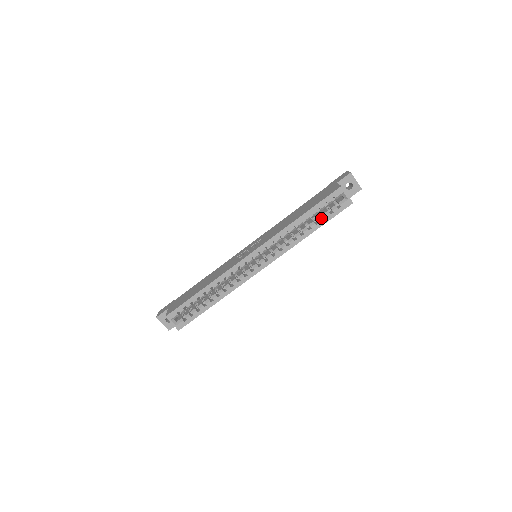
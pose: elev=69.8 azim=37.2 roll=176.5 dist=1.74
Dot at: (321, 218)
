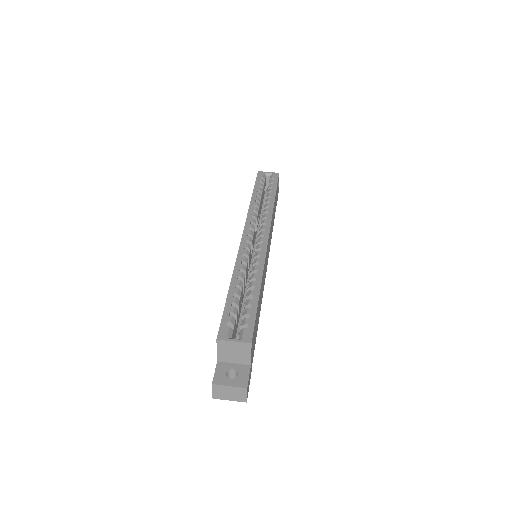
Dot at: (269, 189)
